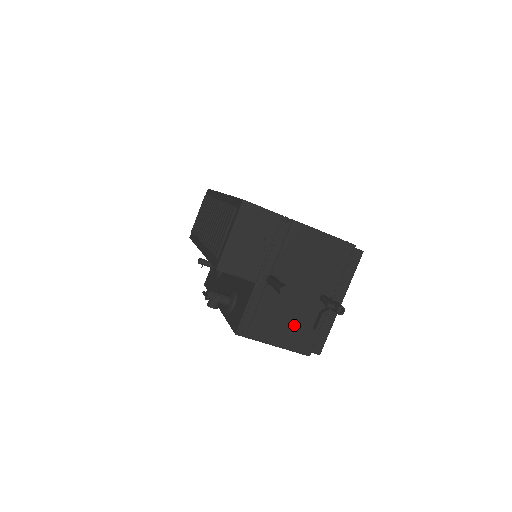
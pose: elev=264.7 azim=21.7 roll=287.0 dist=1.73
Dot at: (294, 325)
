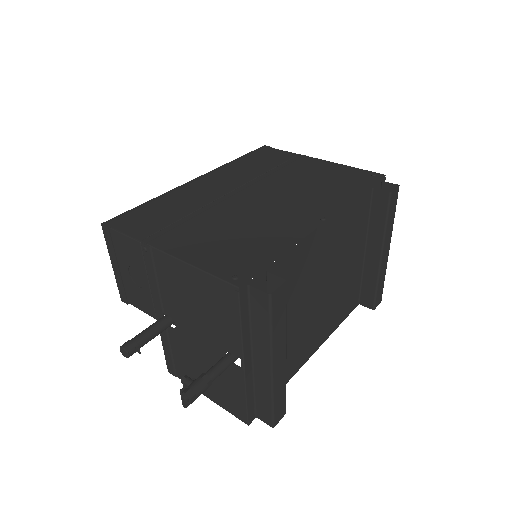
Dot at: (214, 380)
